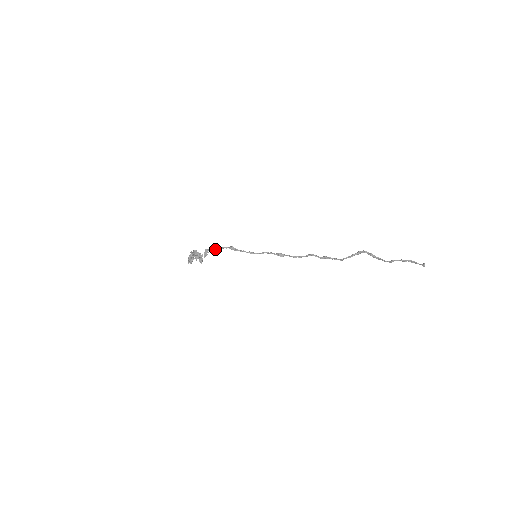
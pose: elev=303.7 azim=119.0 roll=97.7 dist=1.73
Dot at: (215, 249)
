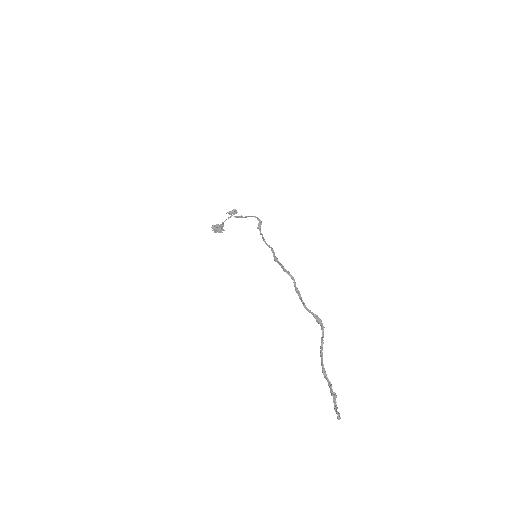
Dot at: (250, 216)
